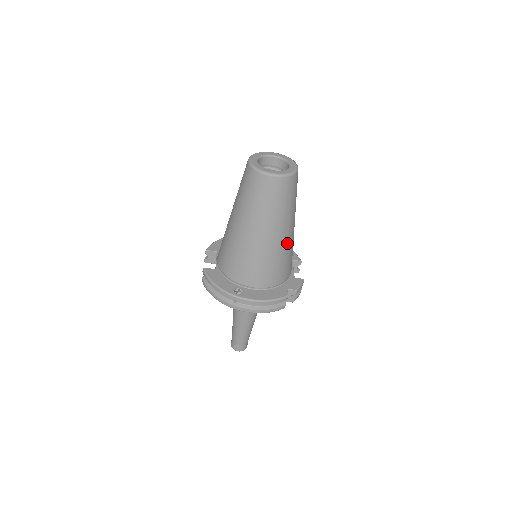
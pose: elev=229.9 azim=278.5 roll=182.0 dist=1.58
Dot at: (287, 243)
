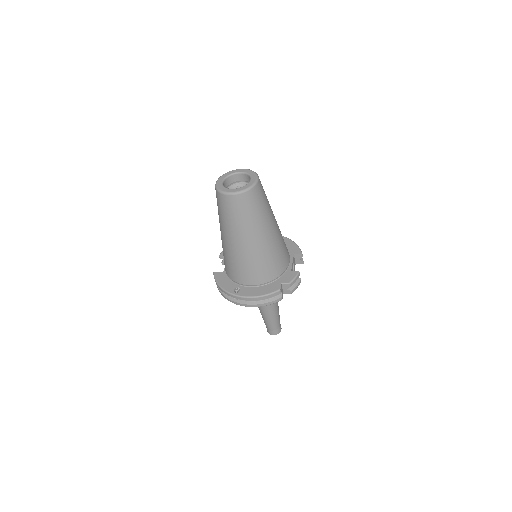
Dot at: (268, 245)
